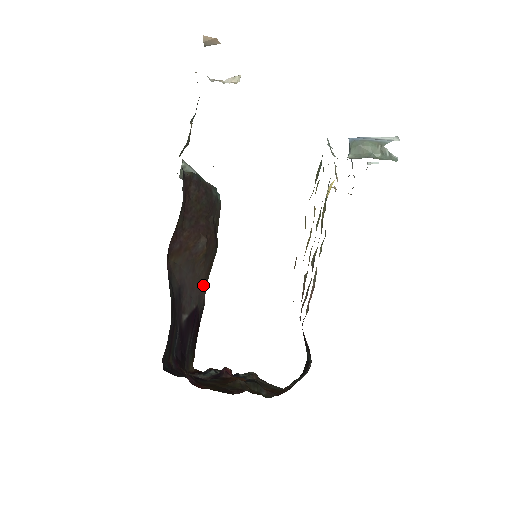
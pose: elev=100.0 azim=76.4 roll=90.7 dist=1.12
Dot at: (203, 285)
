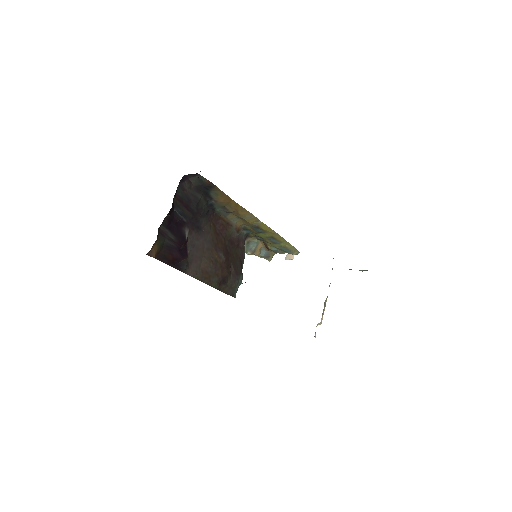
Dot at: (197, 268)
